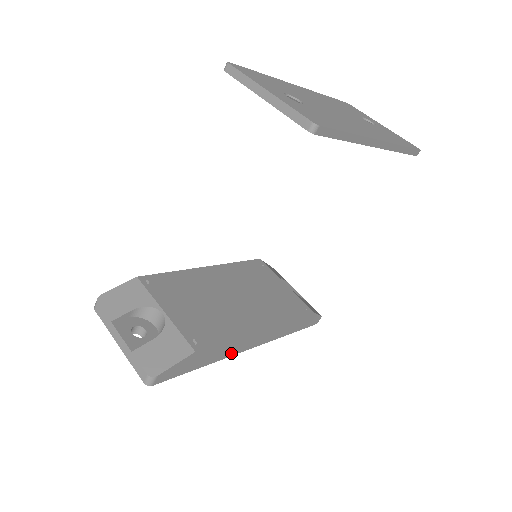
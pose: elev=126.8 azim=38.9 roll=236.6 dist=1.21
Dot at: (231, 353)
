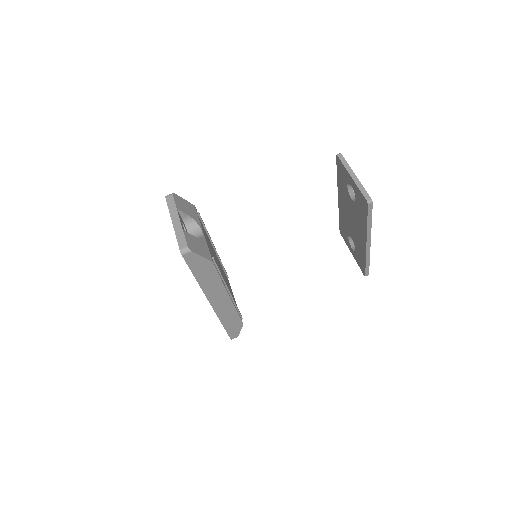
Dot at: (207, 291)
